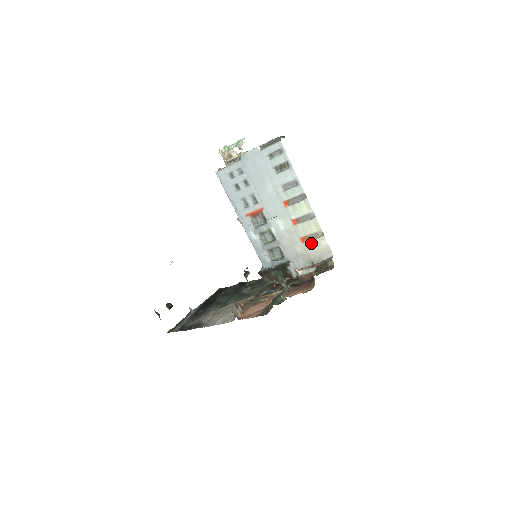
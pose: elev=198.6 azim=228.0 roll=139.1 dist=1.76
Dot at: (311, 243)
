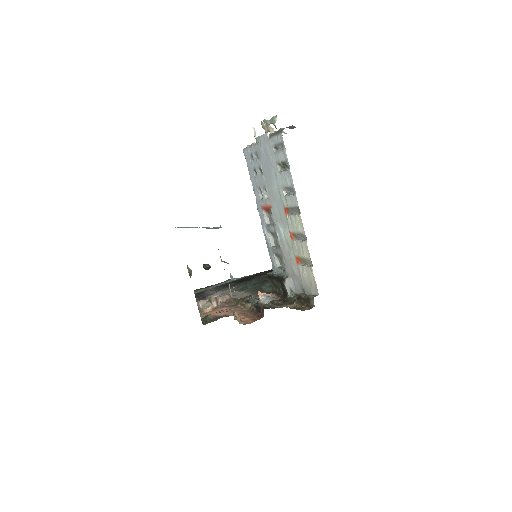
Dot at: (303, 268)
